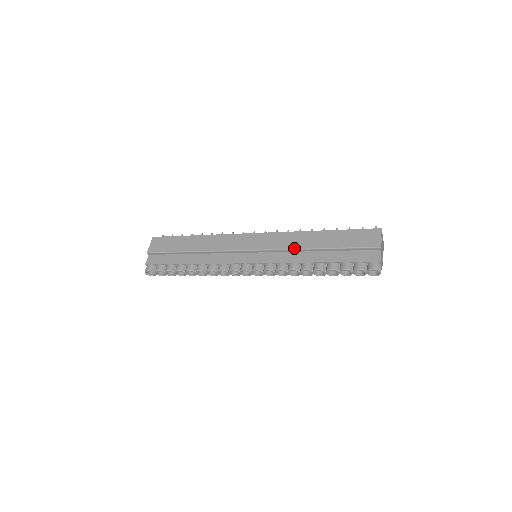
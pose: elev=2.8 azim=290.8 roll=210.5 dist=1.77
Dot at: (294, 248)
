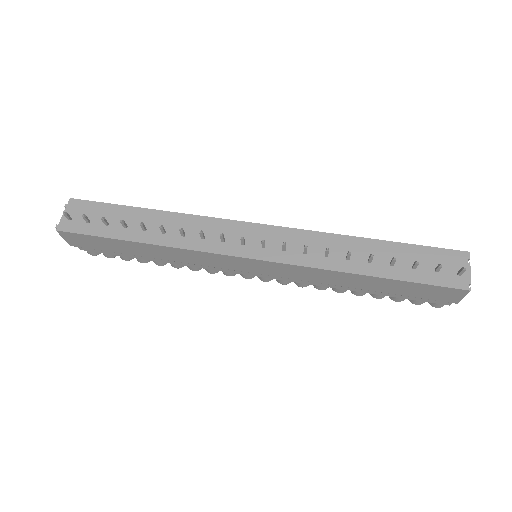
Dot at: occluded
